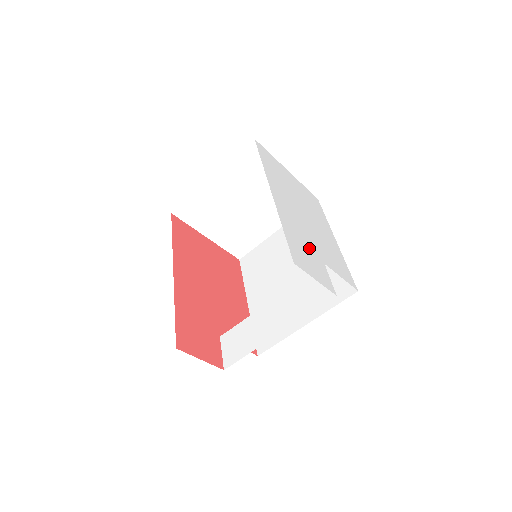
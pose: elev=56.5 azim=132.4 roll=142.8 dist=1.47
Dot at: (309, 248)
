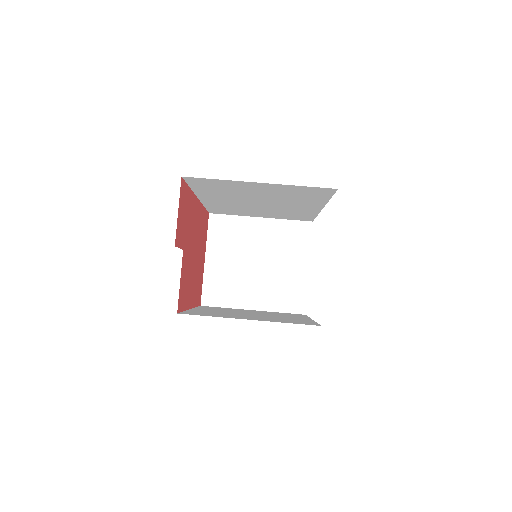
Dot at: occluded
